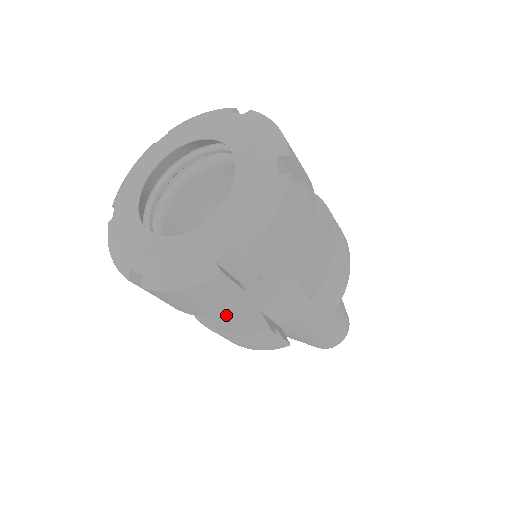
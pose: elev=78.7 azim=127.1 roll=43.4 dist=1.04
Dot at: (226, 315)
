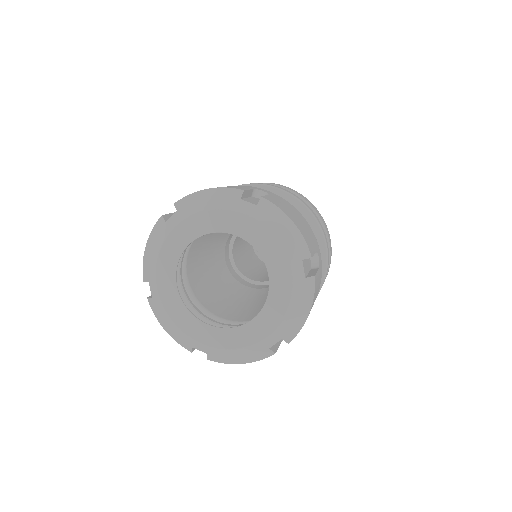
Dot at: occluded
